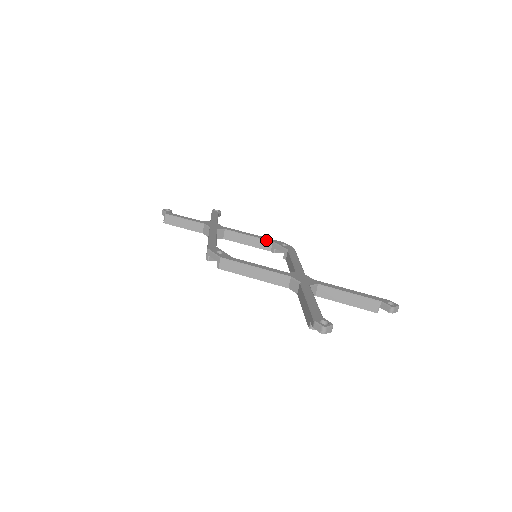
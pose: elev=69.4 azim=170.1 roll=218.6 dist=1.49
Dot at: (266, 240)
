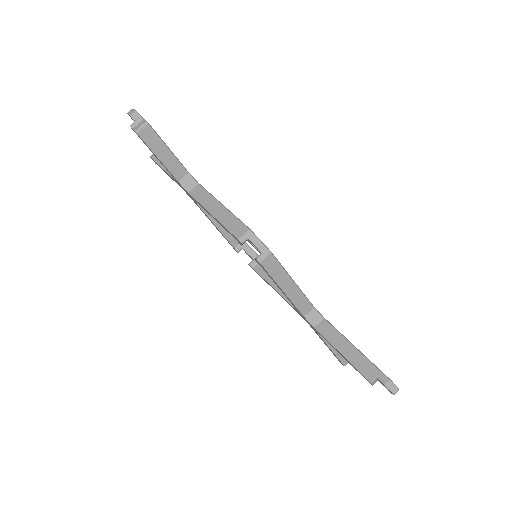
Dot at: occluded
